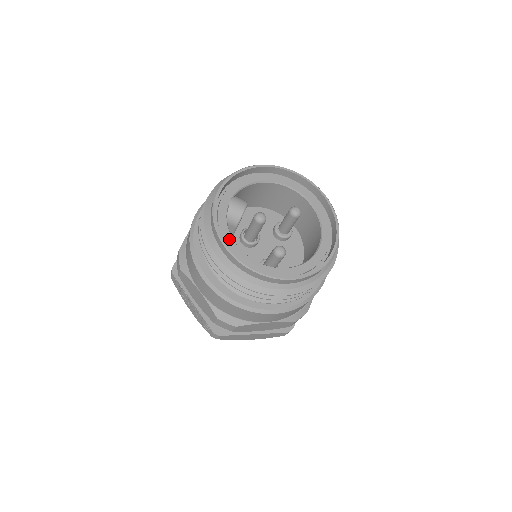
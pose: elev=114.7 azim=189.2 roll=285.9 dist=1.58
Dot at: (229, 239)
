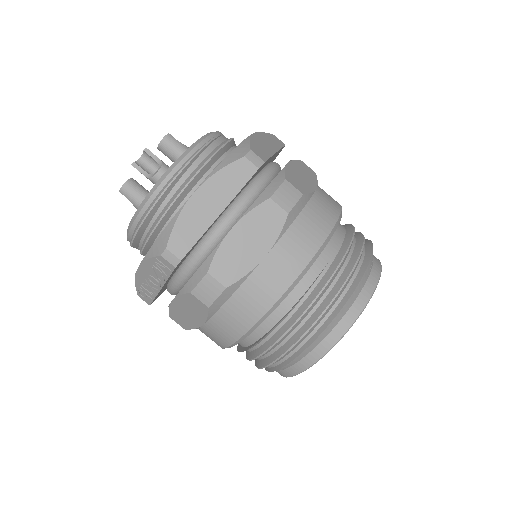
Dot at: occluded
